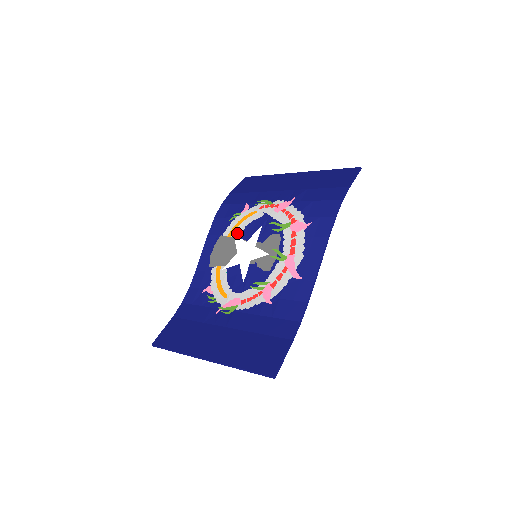
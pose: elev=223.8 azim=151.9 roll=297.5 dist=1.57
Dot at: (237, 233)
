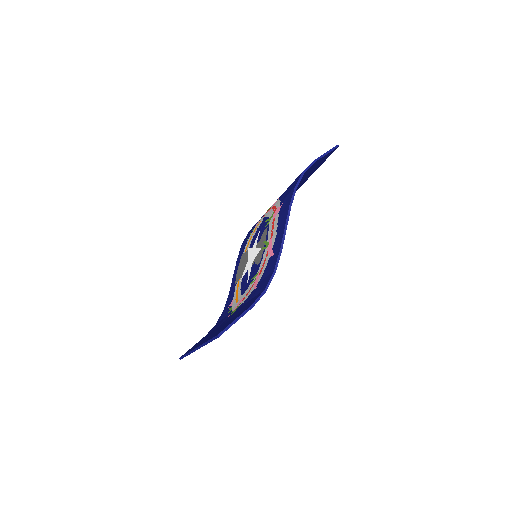
Dot at: (249, 245)
